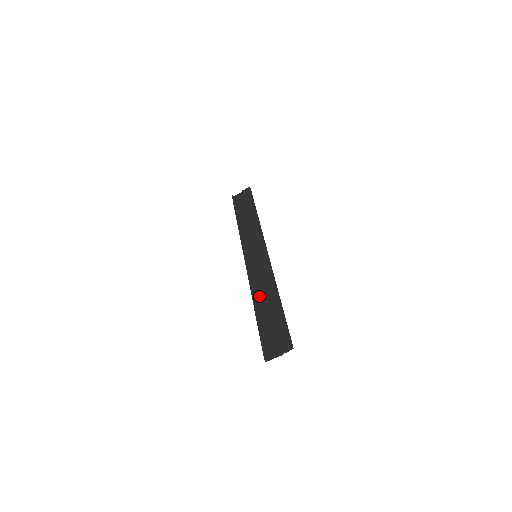
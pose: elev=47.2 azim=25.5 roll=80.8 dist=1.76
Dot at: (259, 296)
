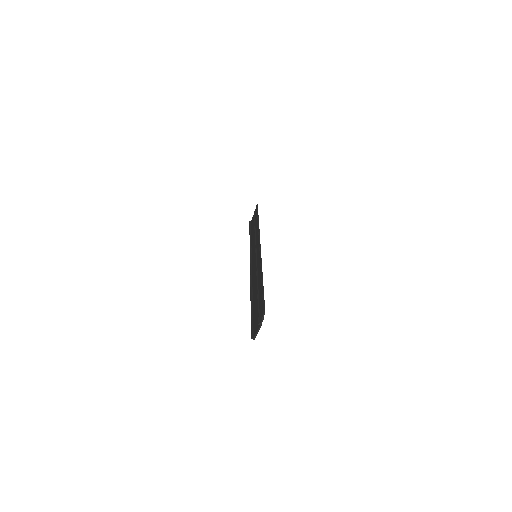
Dot at: (254, 287)
